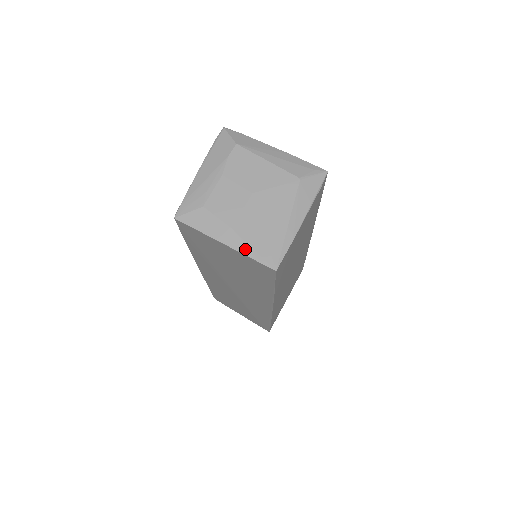
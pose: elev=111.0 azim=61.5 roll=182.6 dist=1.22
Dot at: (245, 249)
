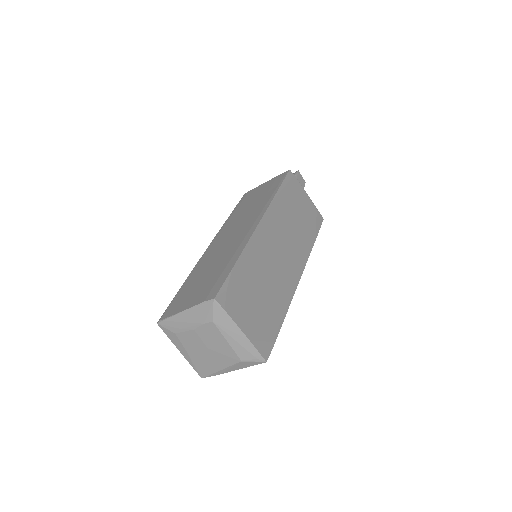
Dot at: (190, 362)
